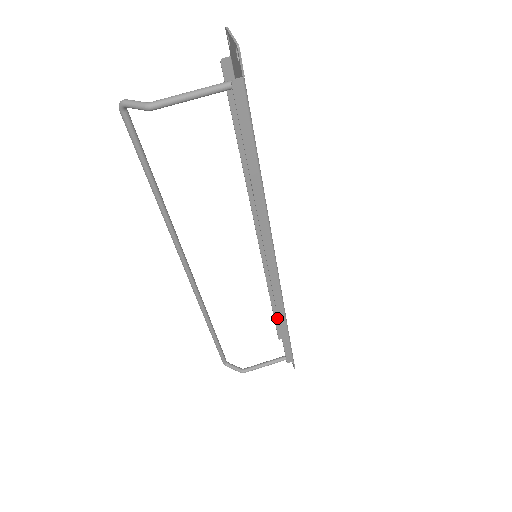
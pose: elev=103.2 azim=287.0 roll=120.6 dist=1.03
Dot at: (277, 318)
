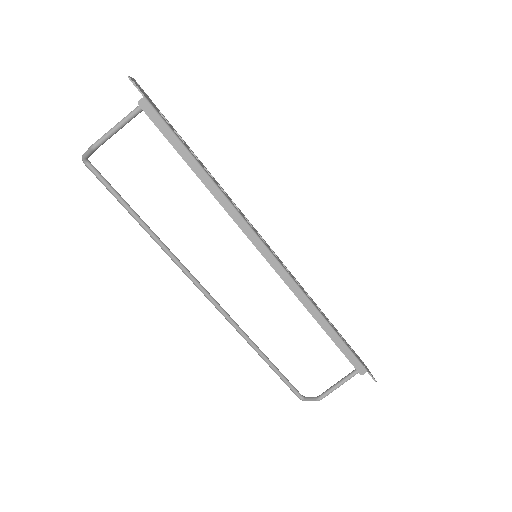
Dot at: occluded
